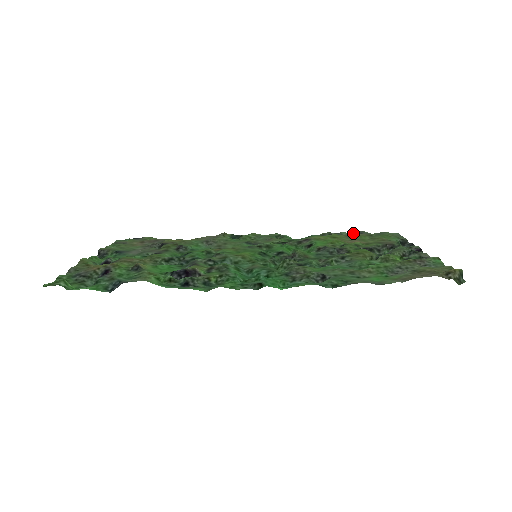
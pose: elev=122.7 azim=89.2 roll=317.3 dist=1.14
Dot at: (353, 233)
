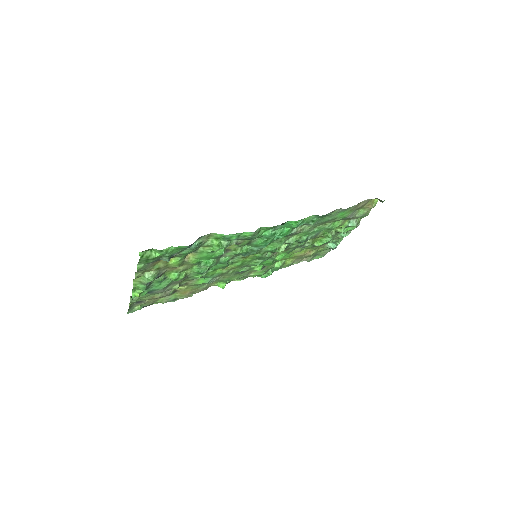
Dot at: occluded
